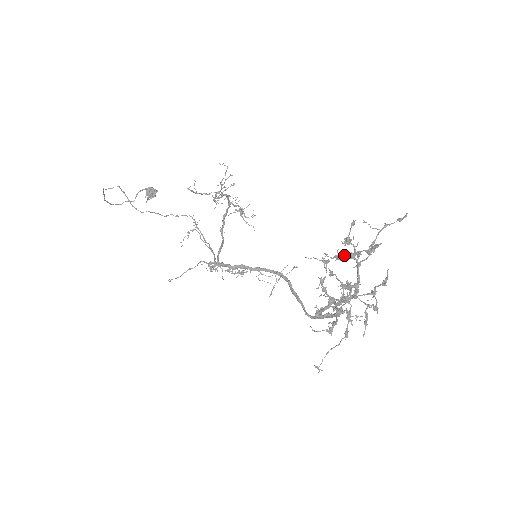
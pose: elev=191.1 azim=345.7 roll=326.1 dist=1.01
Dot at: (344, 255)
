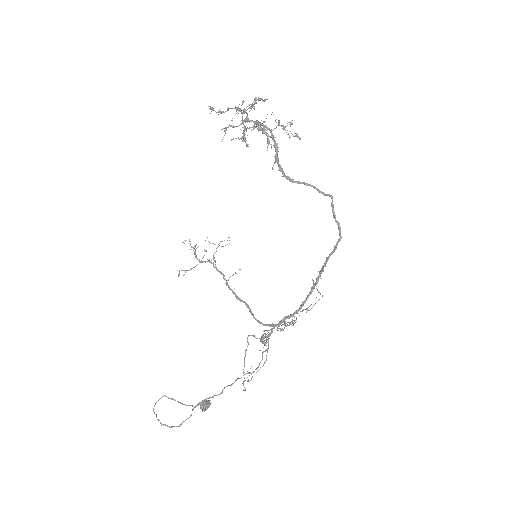
Dot at: occluded
